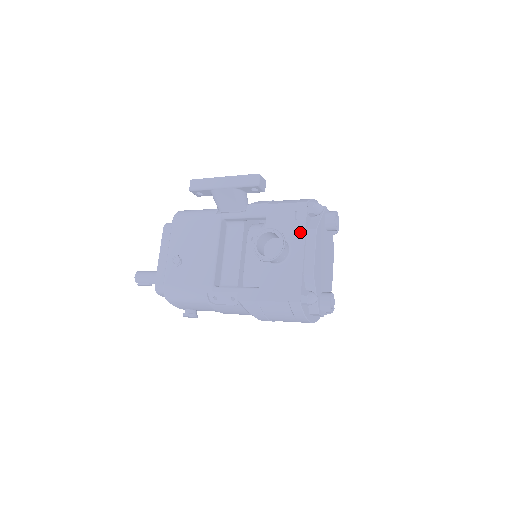
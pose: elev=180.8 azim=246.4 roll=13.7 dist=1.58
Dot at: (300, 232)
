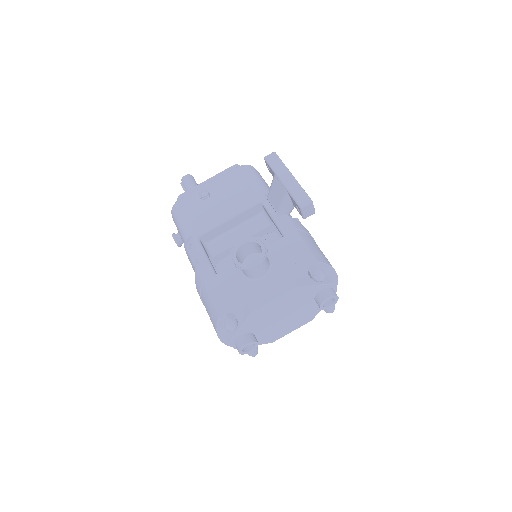
Dot at: (285, 274)
